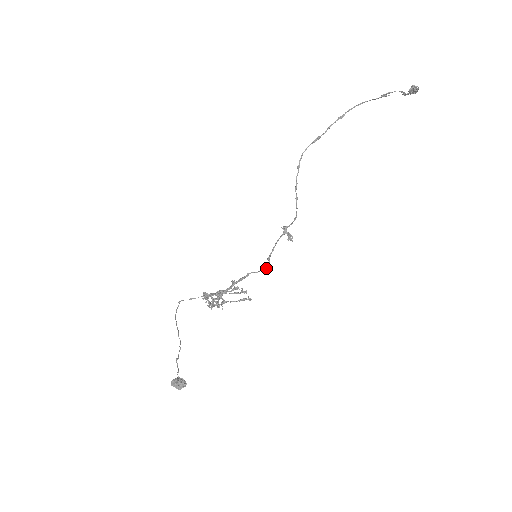
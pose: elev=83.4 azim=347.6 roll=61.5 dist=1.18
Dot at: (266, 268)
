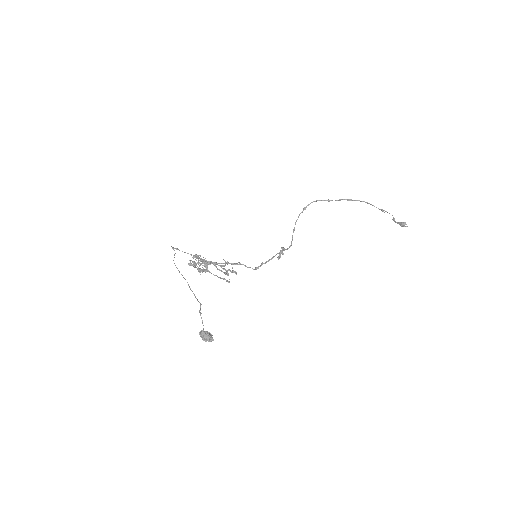
Dot at: (256, 268)
